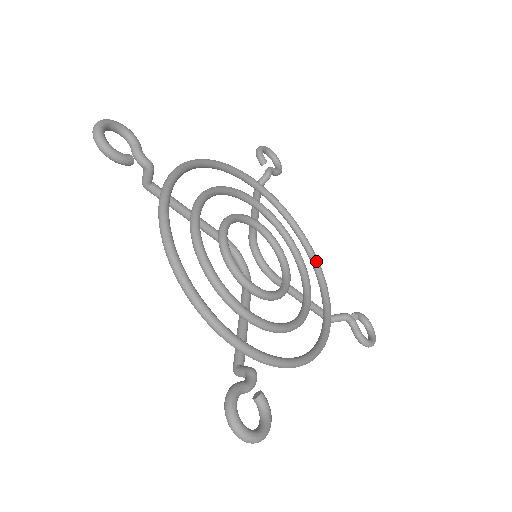
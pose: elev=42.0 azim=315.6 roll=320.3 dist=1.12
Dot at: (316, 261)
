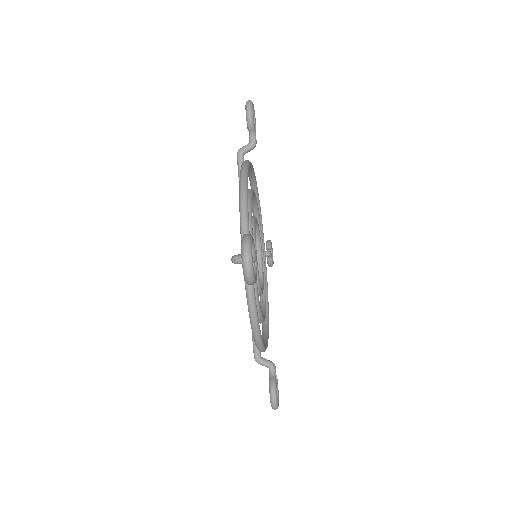
Dot at: (268, 321)
